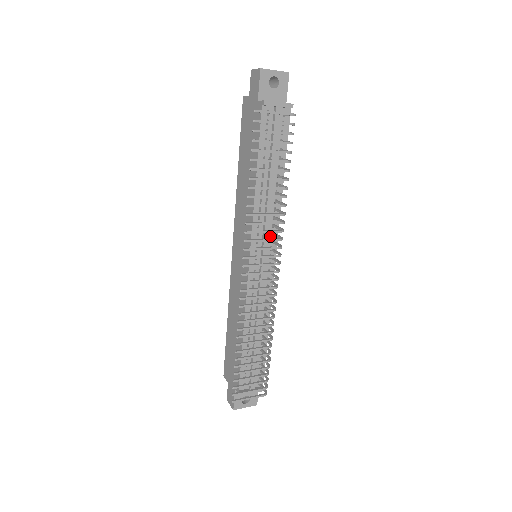
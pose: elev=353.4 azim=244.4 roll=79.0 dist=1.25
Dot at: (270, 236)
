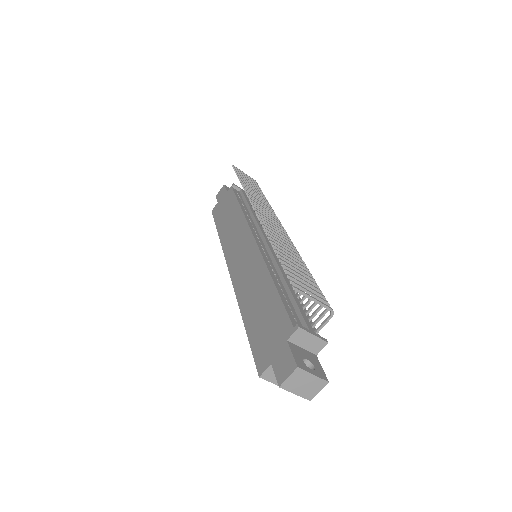
Dot at: occluded
